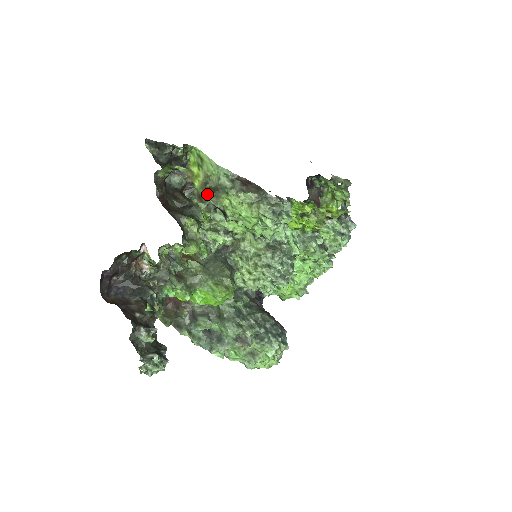
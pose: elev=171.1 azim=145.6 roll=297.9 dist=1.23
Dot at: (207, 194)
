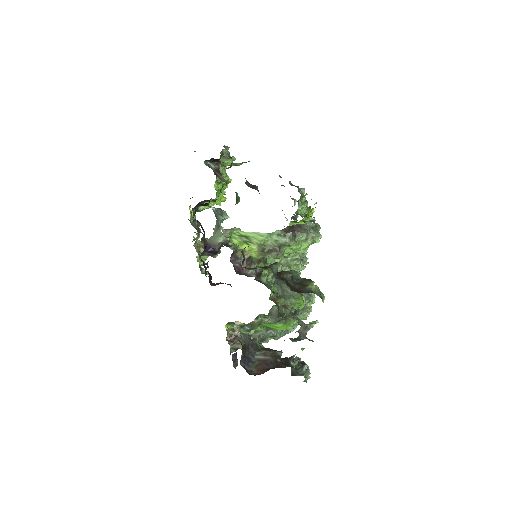
Dot at: occluded
